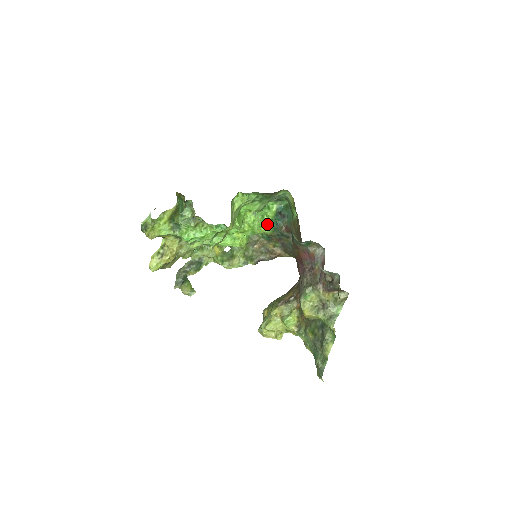
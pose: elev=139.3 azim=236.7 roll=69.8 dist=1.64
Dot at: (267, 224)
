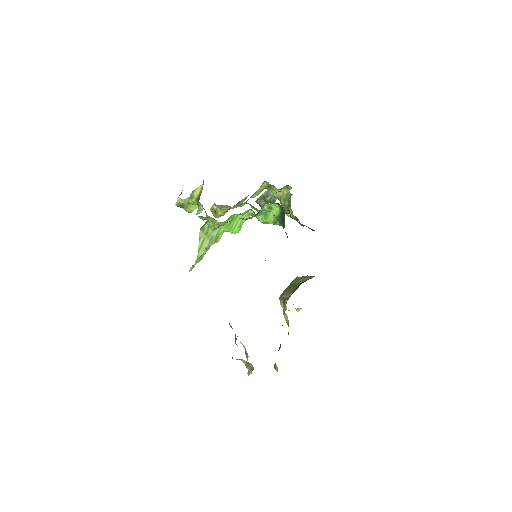
Dot at: occluded
